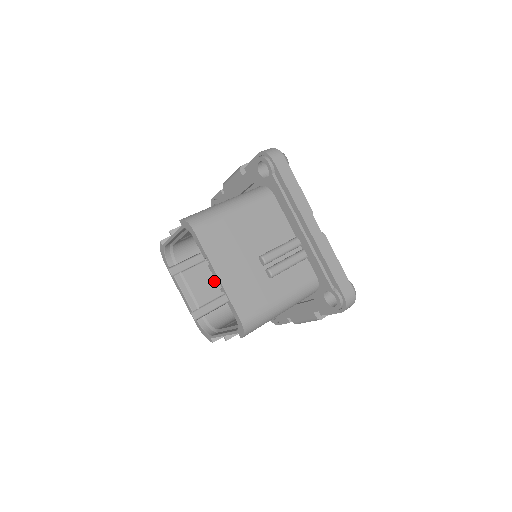
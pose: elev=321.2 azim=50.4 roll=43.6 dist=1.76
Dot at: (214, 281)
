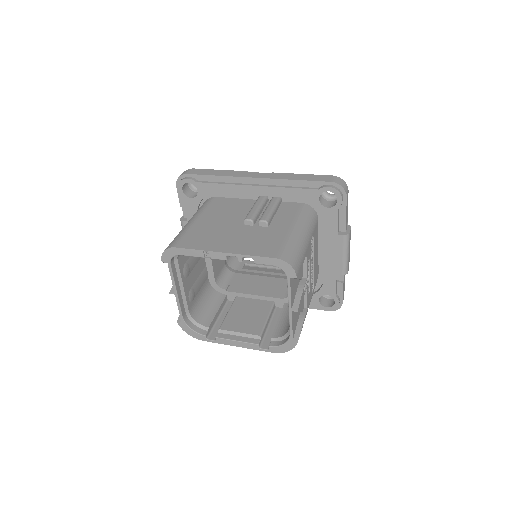
Dot at: (252, 313)
